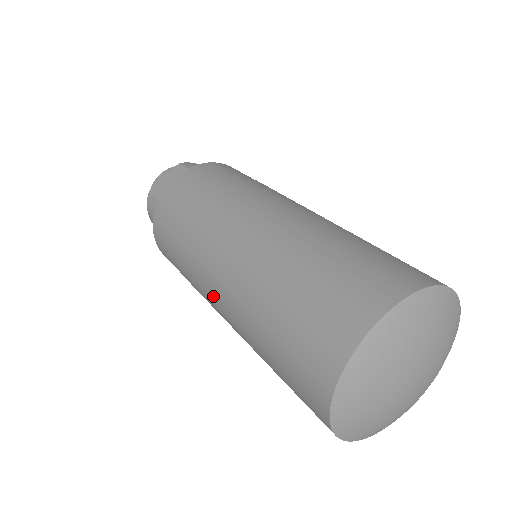
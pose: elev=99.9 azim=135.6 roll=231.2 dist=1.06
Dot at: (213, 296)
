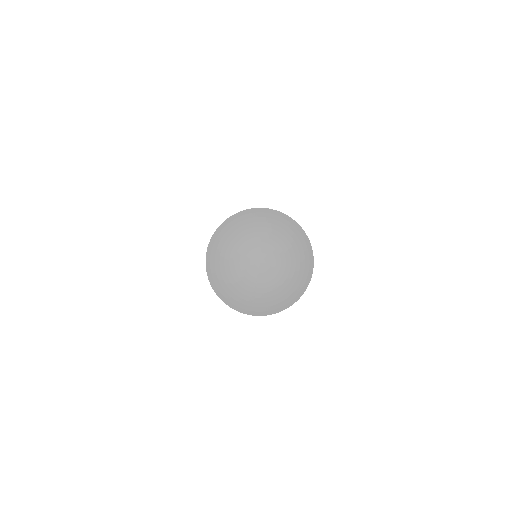
Dot at: occluded
